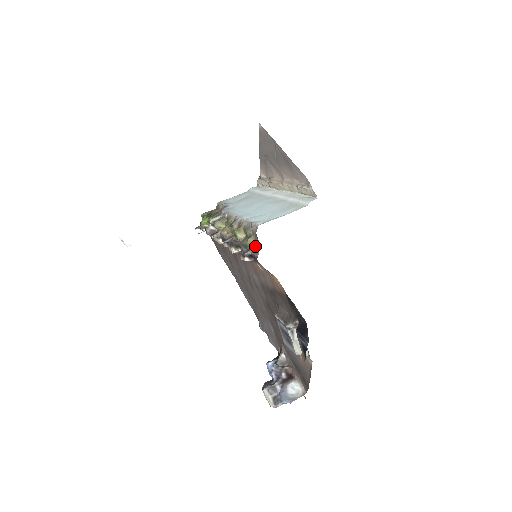
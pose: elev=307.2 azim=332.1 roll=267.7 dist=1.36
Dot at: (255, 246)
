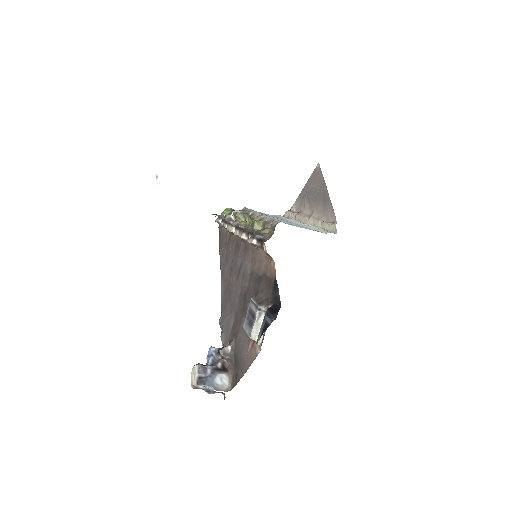
Dot at: (268, 235)
